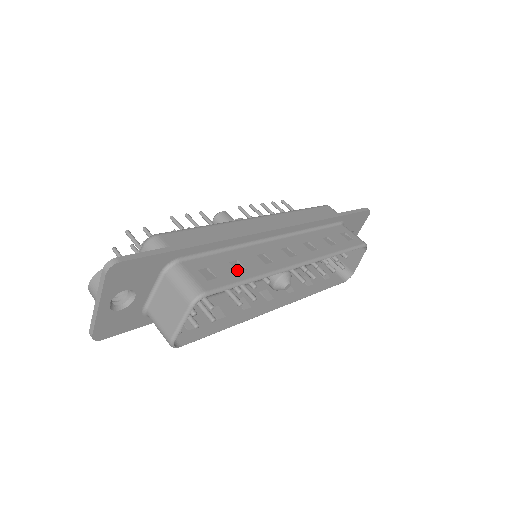
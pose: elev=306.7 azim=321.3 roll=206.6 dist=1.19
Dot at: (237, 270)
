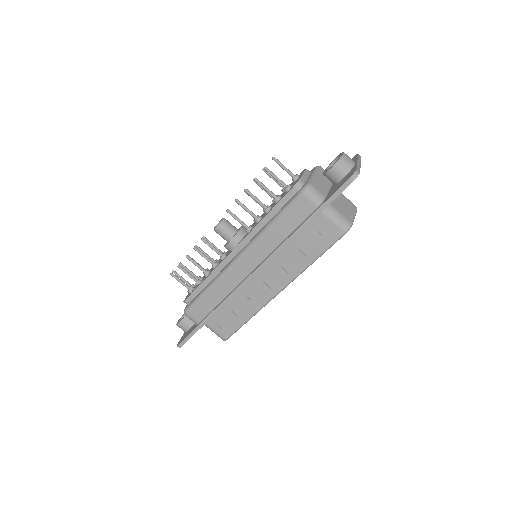
Dot at: (238, 316)
